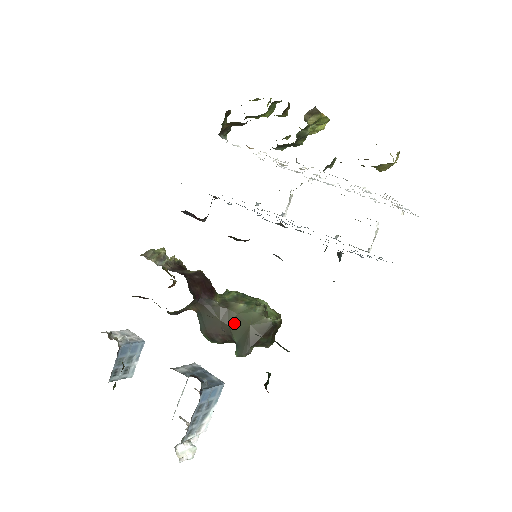
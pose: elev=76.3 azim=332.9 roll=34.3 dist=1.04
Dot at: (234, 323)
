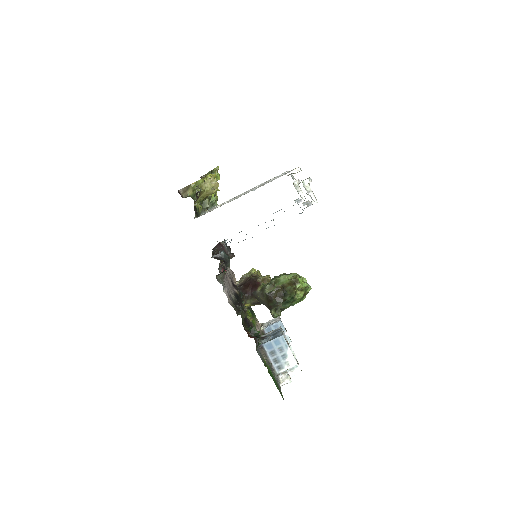
Dot at: occluded
